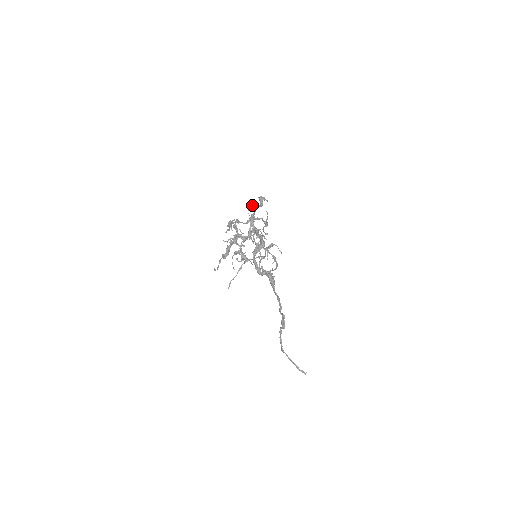
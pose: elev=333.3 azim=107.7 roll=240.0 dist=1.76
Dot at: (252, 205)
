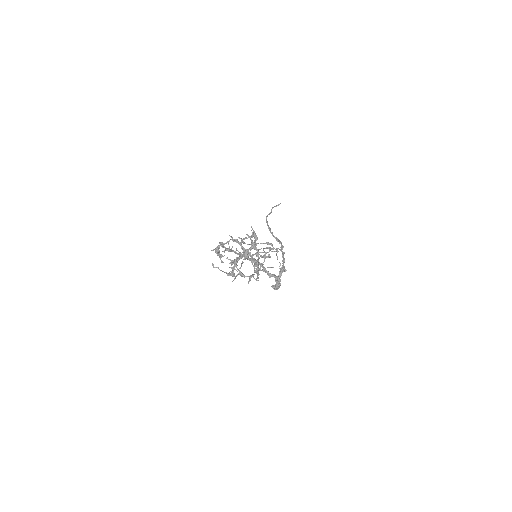
Dot at: (254, 266)
